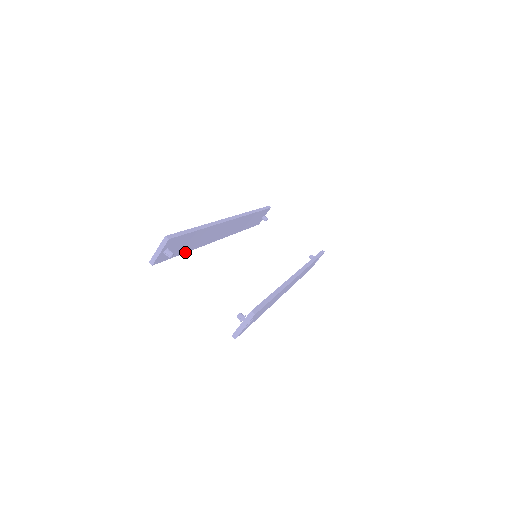
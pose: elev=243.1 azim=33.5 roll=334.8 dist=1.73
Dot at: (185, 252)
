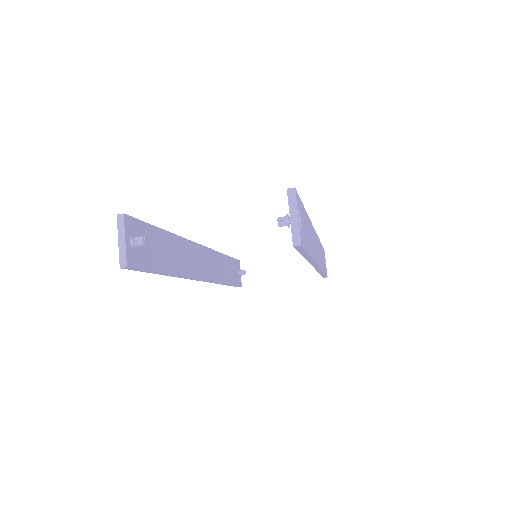
Dot at: (167, 273)
